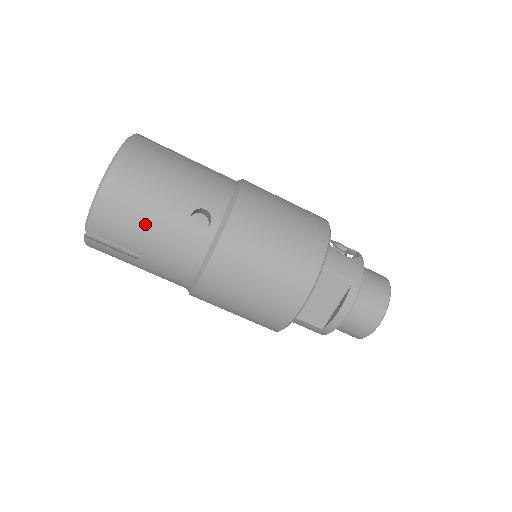
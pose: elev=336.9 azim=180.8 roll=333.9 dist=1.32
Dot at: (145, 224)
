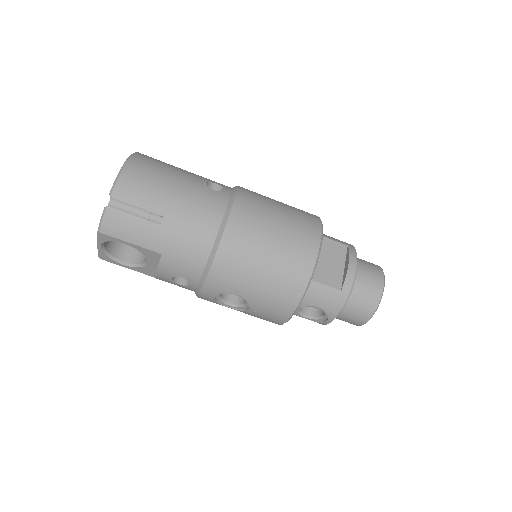
Dot at: (169, 185)
